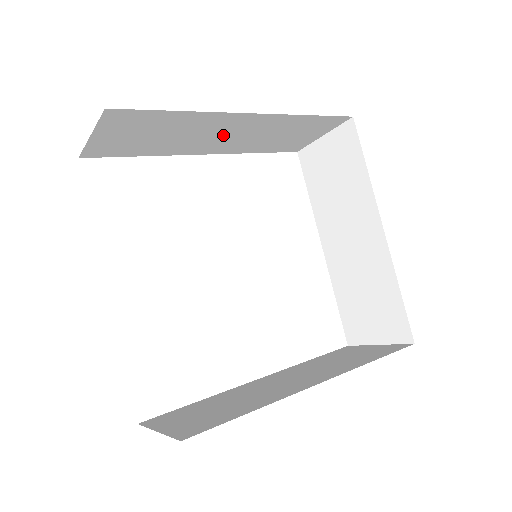
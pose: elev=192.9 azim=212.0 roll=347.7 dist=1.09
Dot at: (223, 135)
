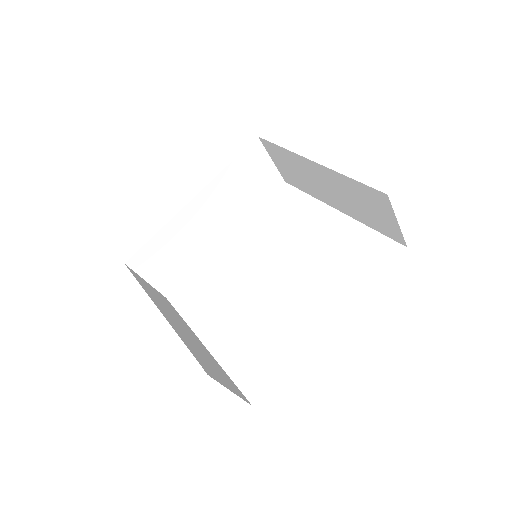
Dot at: (208, 221)
